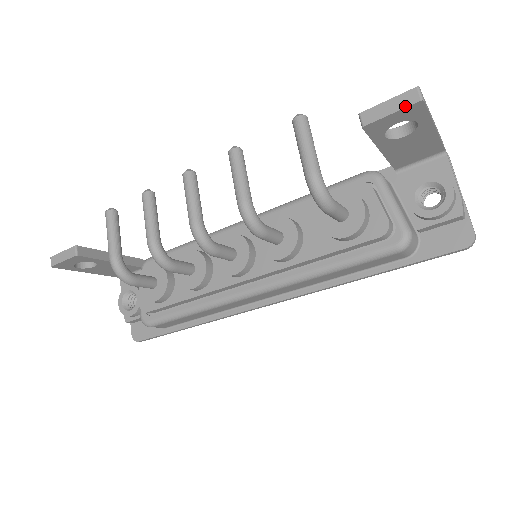
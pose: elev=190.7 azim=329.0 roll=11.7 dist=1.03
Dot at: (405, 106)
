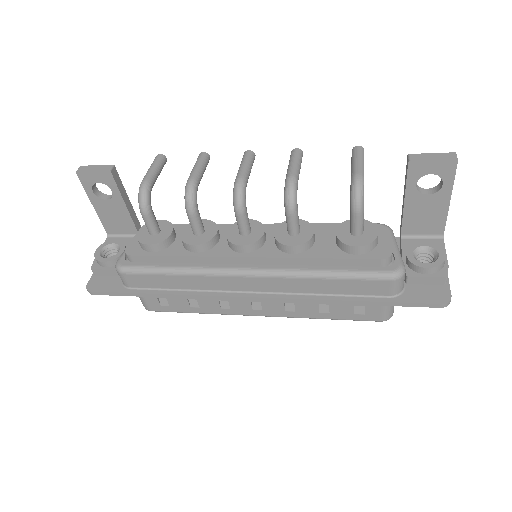
Dot at: (444, 158)
